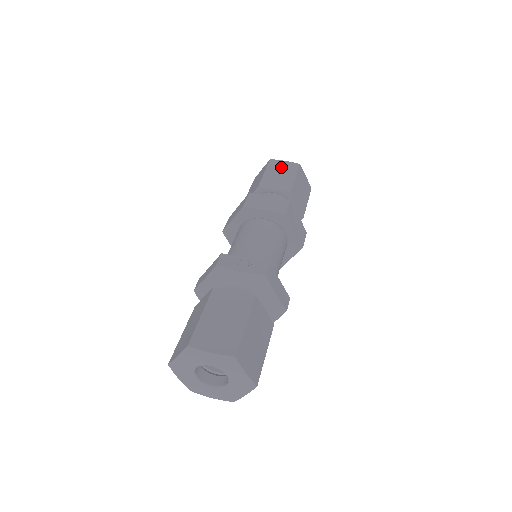
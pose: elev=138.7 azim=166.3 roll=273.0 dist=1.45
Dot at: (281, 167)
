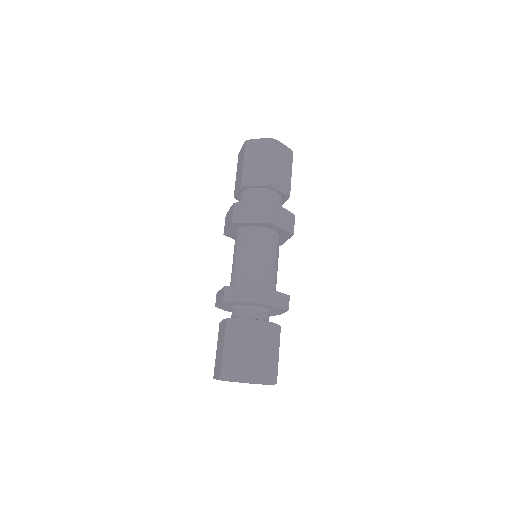
Dot at: (257, 150)
